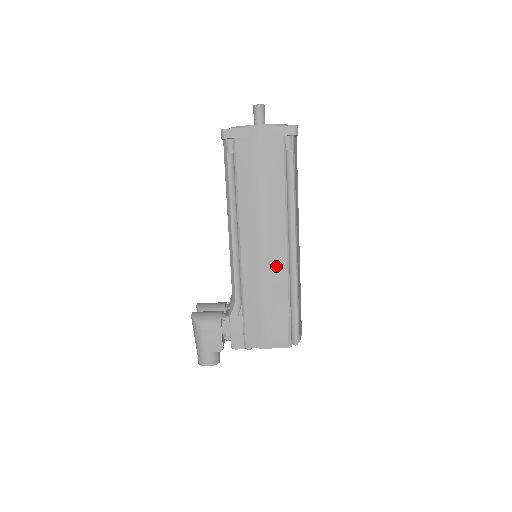
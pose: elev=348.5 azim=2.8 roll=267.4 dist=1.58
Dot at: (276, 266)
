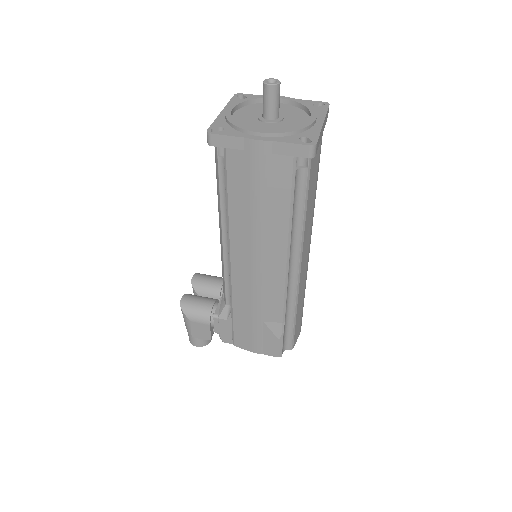
Dot at: (271, 291)
